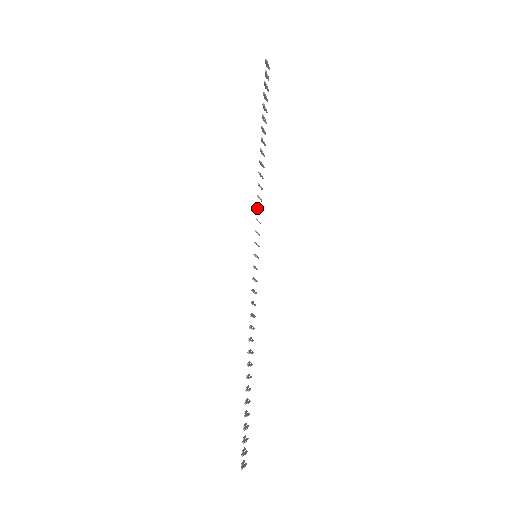
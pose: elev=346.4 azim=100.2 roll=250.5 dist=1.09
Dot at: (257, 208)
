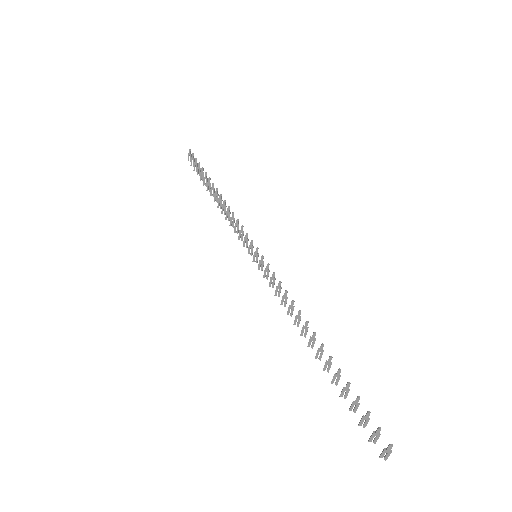
Dot at: (238, 220)
